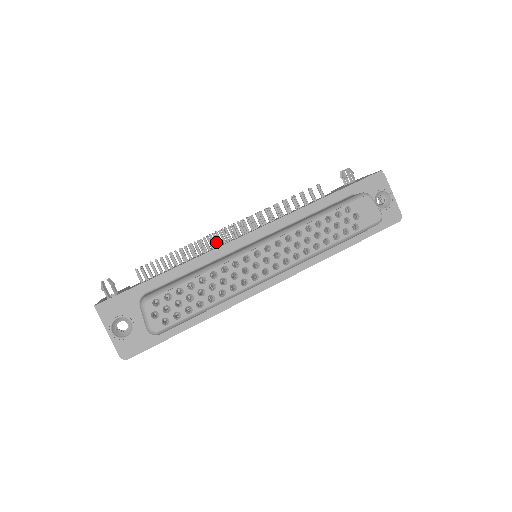
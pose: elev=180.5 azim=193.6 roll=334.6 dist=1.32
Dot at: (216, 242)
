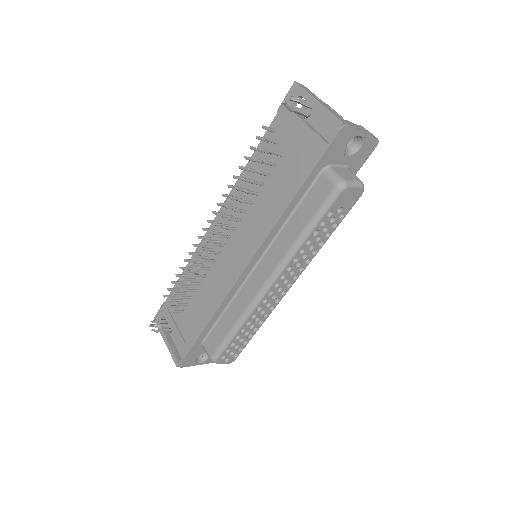
Dot at: occluded
